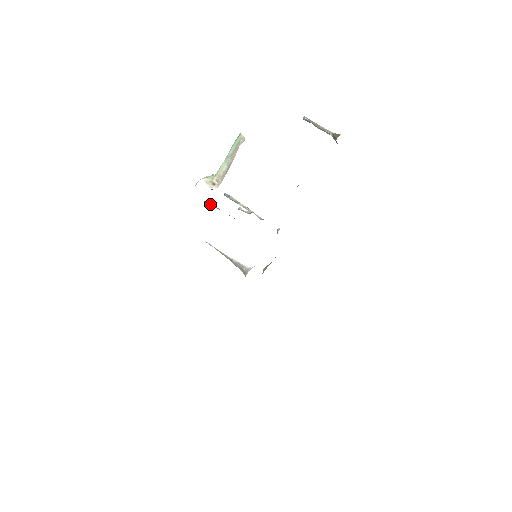
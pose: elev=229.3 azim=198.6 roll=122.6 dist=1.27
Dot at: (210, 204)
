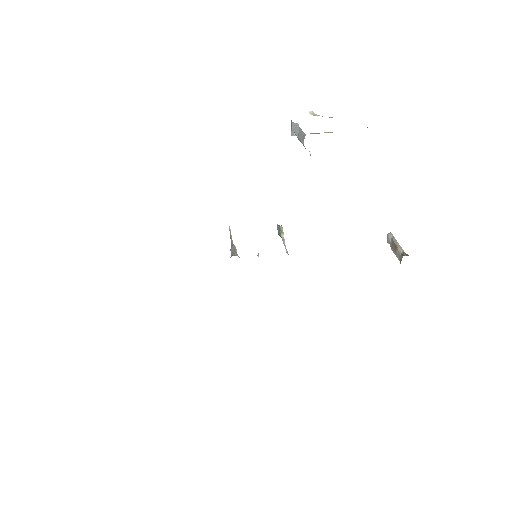
Dot at: (295, 130)
